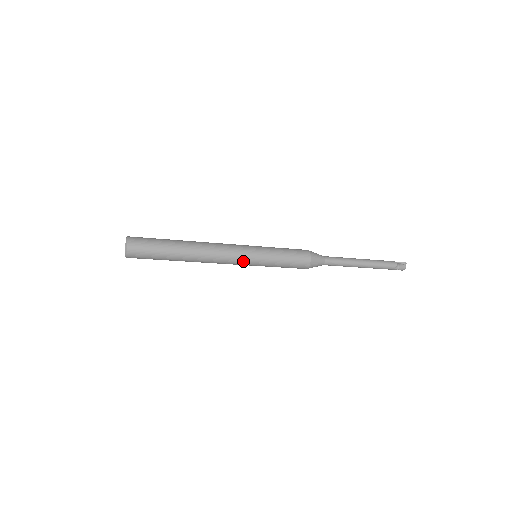
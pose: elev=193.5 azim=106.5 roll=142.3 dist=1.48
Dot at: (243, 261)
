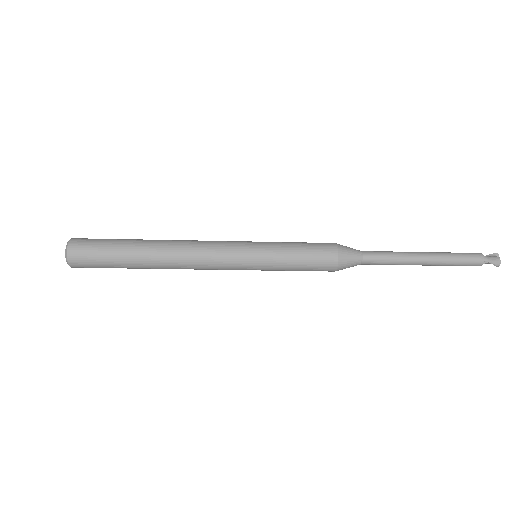
Dot at: (234, 255)
